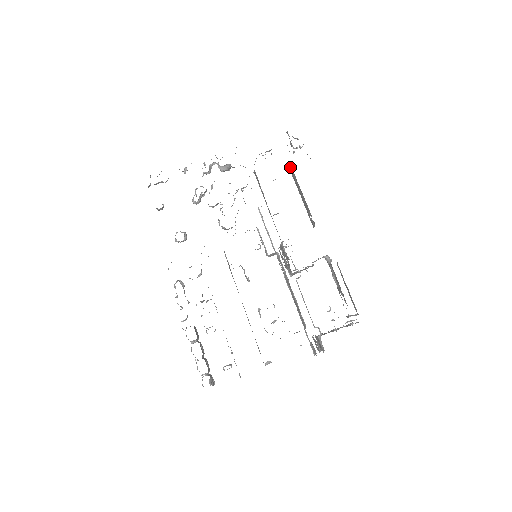
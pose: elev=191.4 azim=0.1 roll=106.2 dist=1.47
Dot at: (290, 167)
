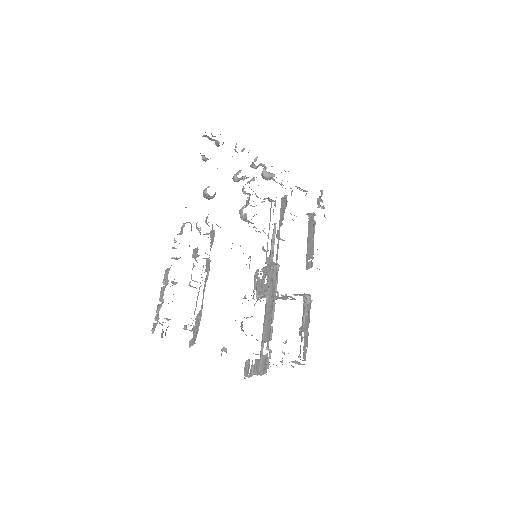
Dot at: (312, 214)
